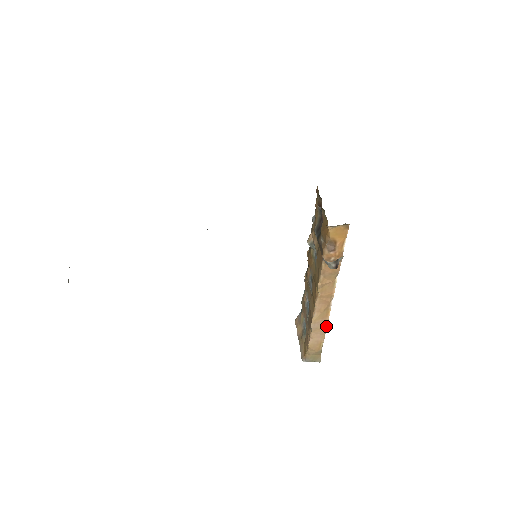
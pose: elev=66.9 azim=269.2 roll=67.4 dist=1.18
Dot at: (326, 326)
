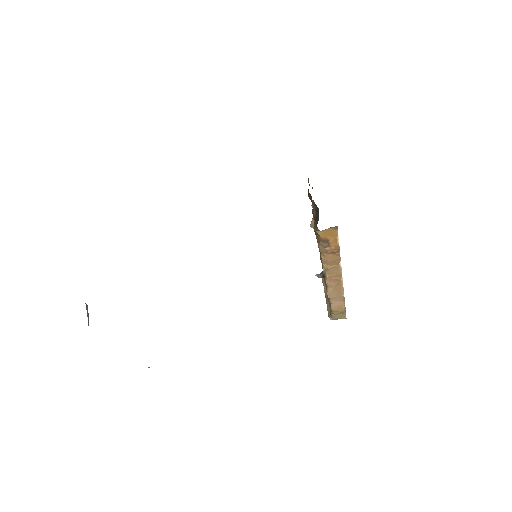
Dot at: (343, 294)
